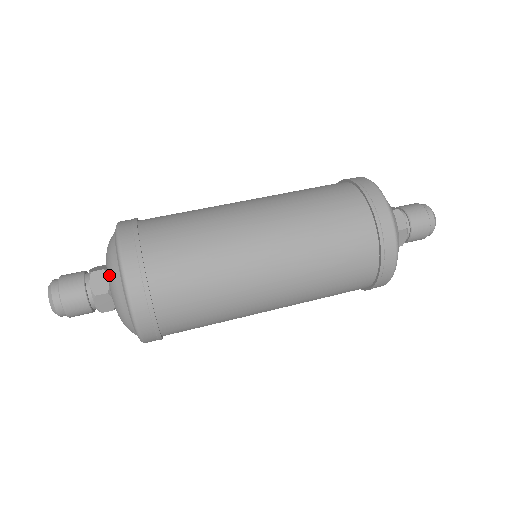
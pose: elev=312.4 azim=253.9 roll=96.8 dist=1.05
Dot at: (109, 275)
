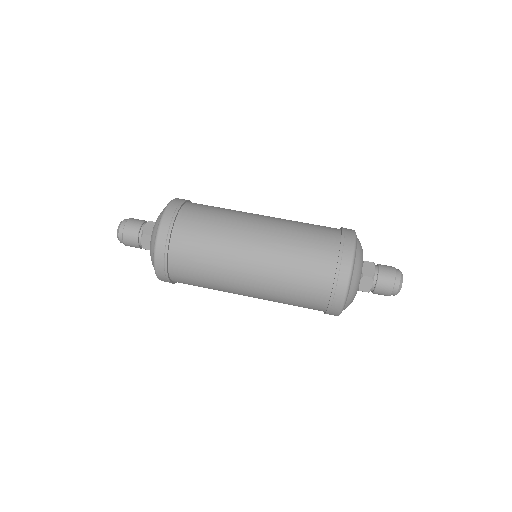
Dot at: (155, 222)
